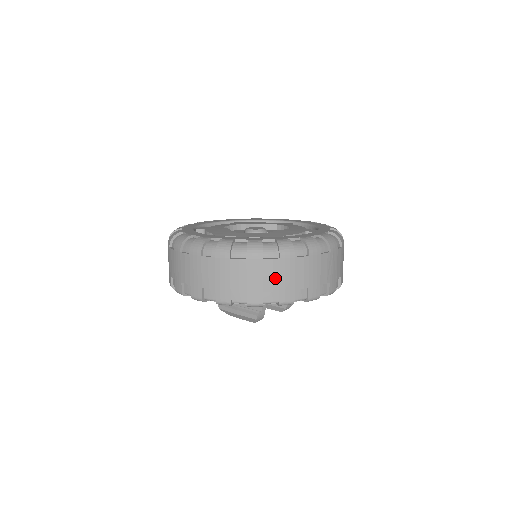
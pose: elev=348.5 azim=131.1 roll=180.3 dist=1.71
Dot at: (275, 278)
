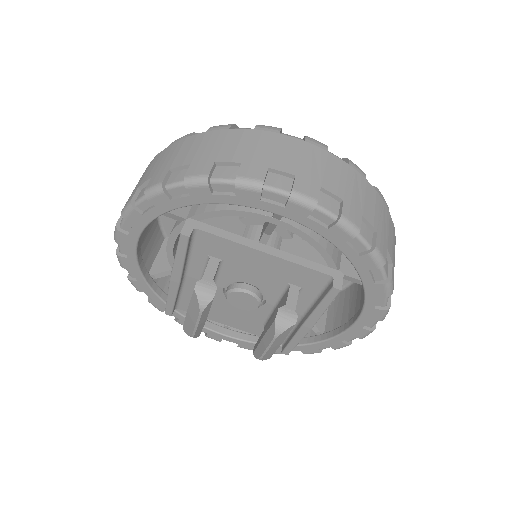
Dot at: (191, 152)
